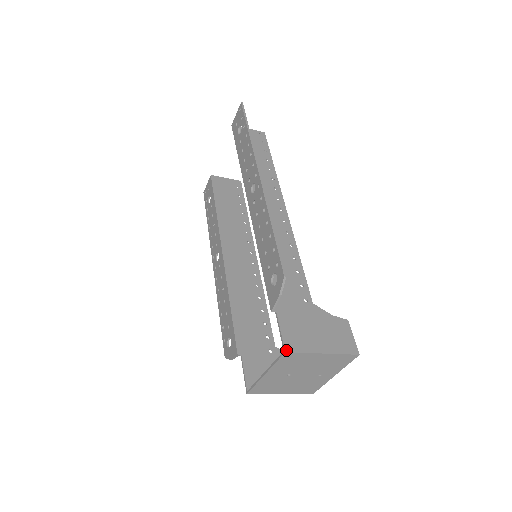
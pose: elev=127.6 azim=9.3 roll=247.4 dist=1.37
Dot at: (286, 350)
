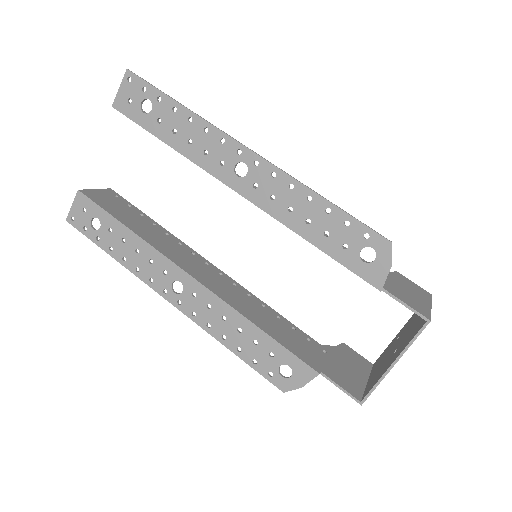
Dot at: (429, 319)
